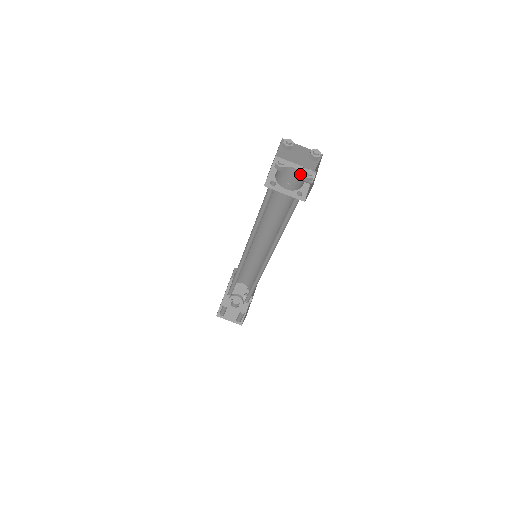
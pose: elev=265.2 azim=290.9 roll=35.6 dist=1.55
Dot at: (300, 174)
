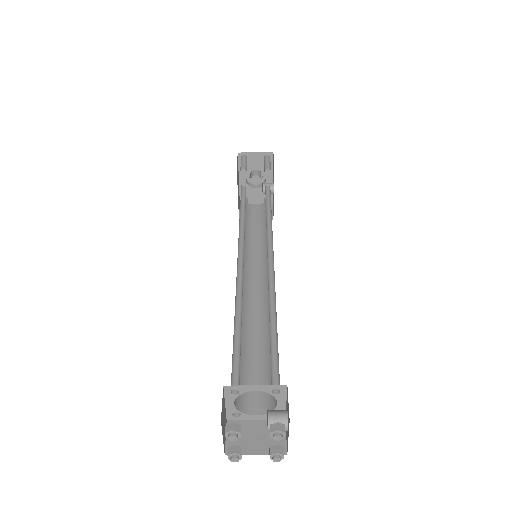
Dot at: (267, 419)
